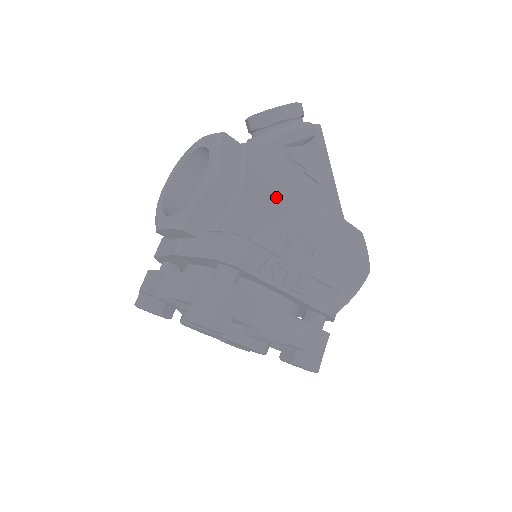
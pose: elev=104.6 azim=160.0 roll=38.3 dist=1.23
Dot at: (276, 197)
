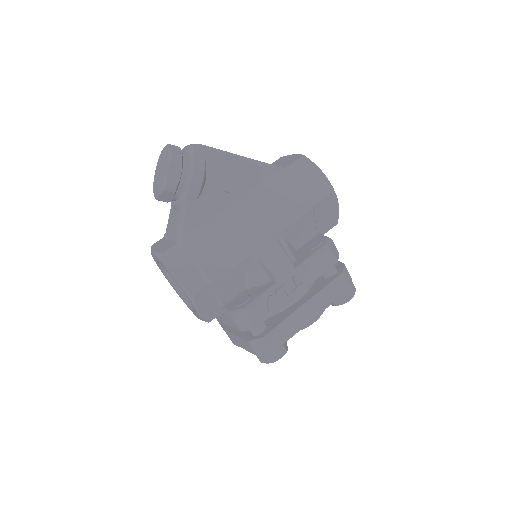
Dot at: (231, 251)
